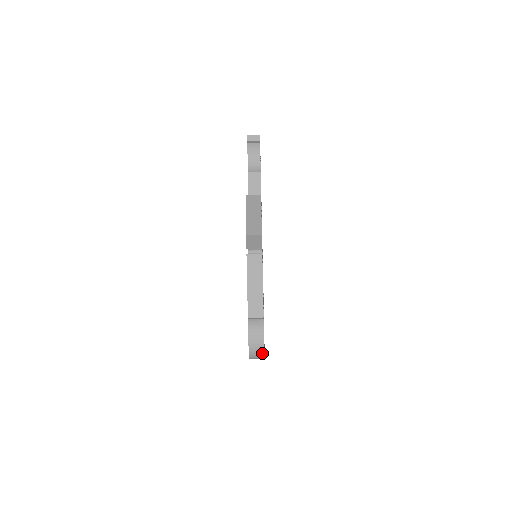
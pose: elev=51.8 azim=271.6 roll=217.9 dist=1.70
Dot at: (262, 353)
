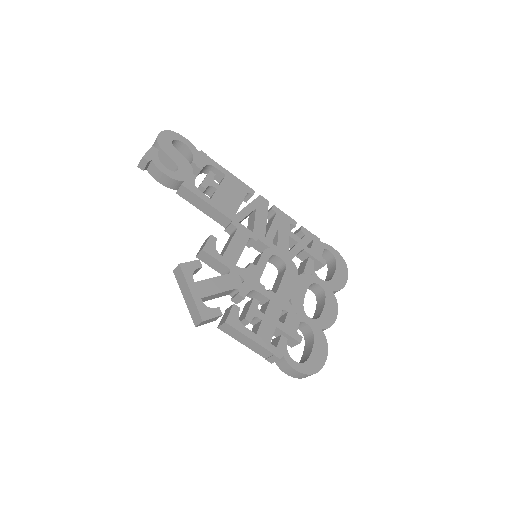
Dot at: occluded
